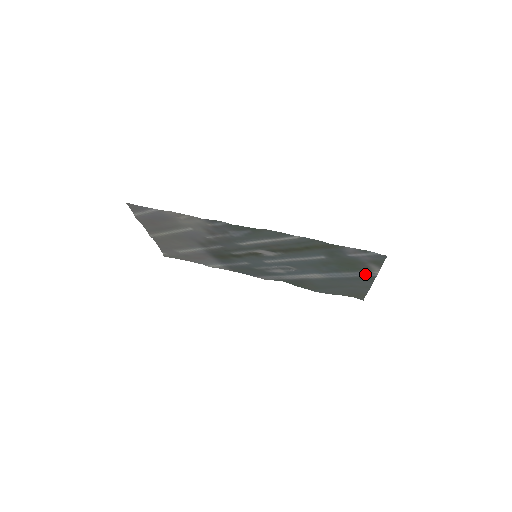
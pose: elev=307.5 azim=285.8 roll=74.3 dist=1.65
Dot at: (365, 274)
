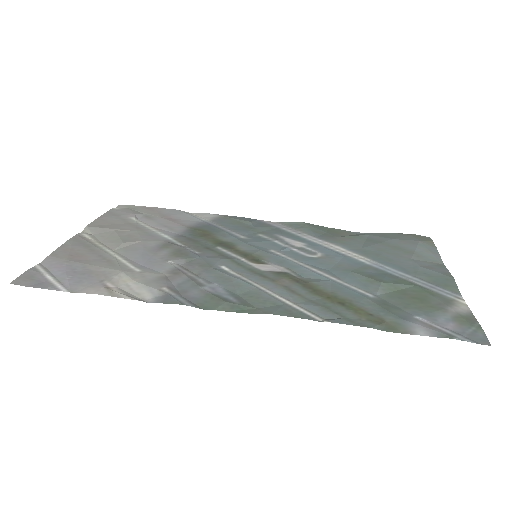
Dot at: (441, 290)
